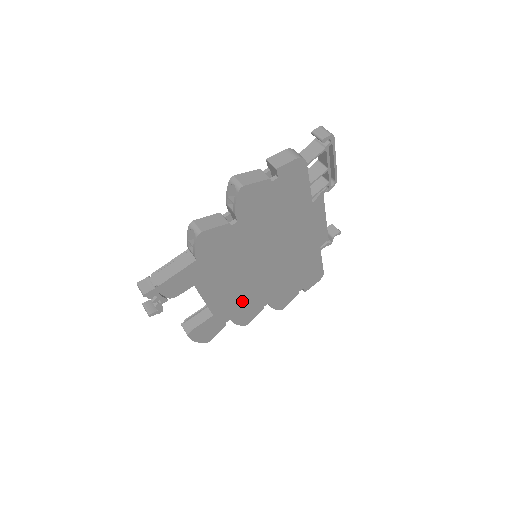
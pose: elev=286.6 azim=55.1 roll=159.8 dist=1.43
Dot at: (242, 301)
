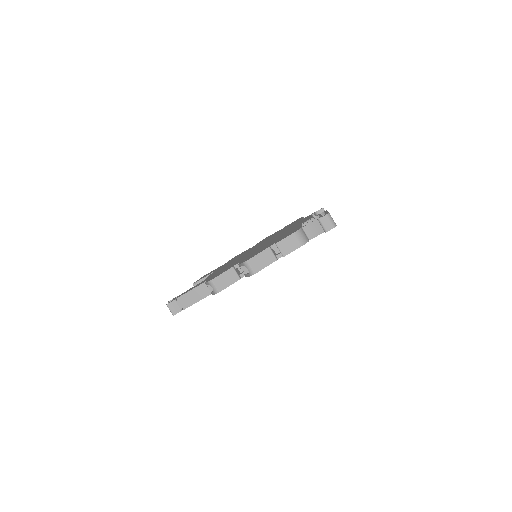
Dot at: occluded
